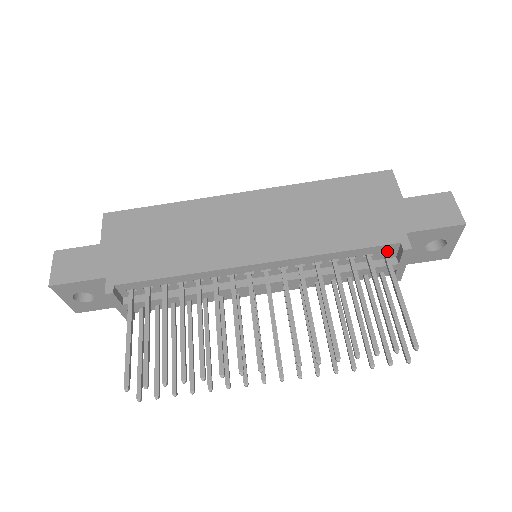
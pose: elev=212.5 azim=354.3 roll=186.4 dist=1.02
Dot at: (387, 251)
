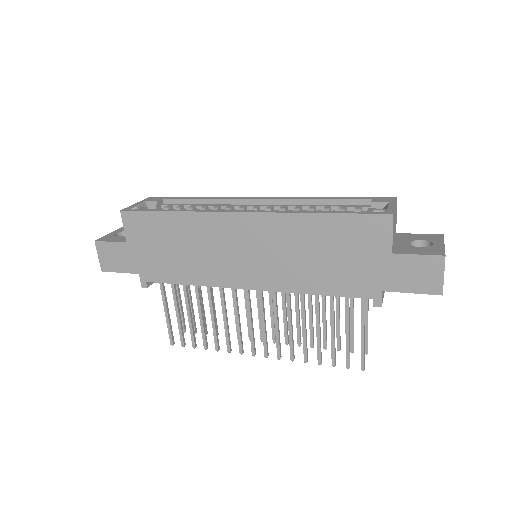
Dot at: occluded
